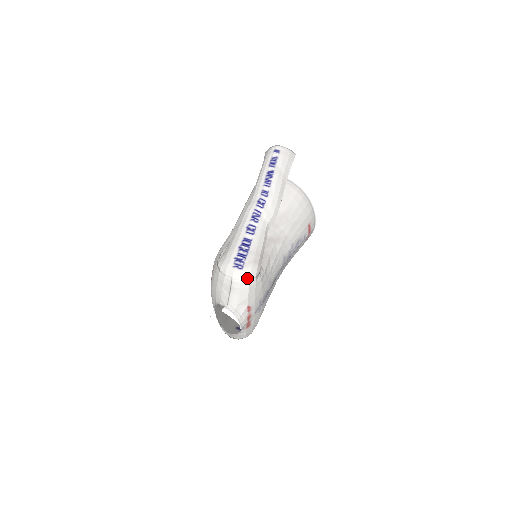
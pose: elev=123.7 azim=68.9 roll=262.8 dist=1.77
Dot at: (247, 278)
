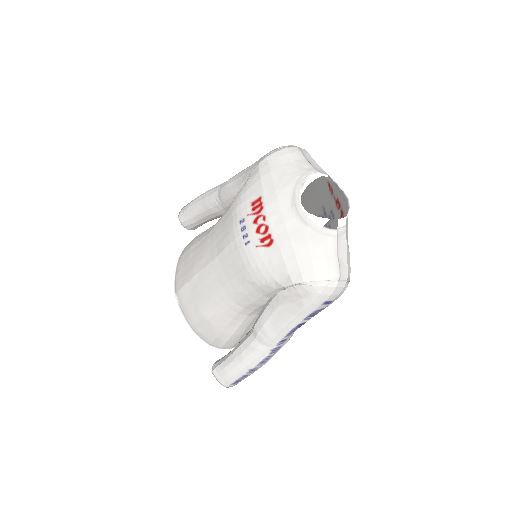
Dot at: occluded
